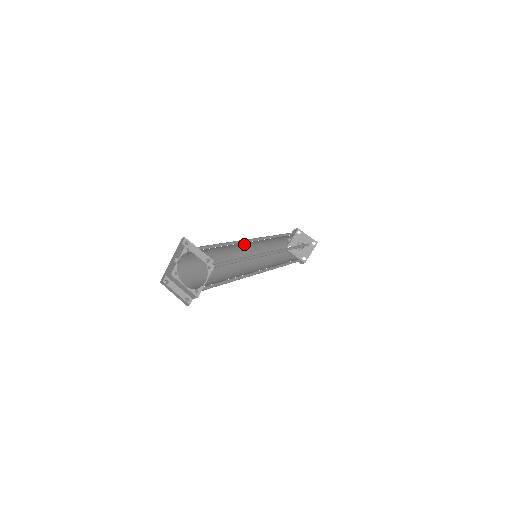
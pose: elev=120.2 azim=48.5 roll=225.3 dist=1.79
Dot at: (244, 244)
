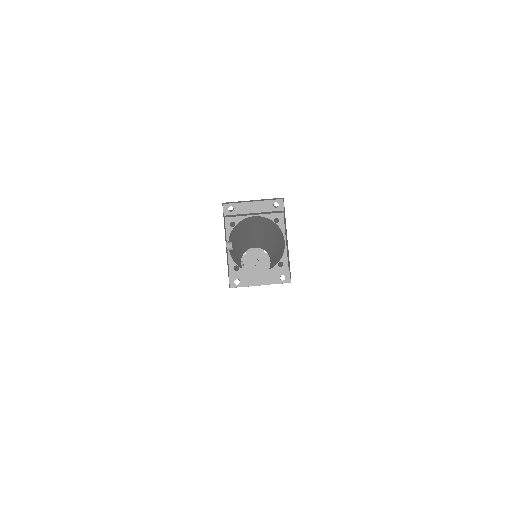
Dot at: (236, 250)
